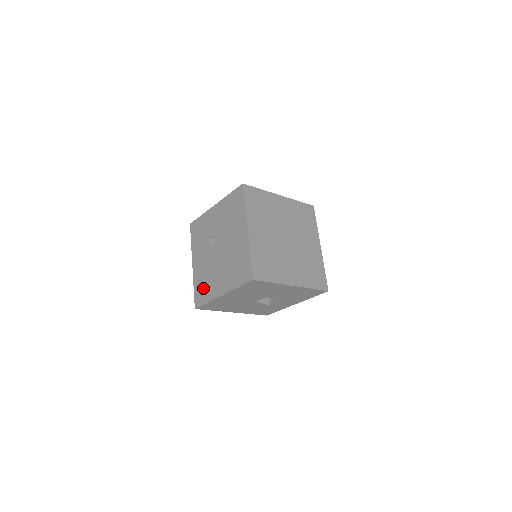
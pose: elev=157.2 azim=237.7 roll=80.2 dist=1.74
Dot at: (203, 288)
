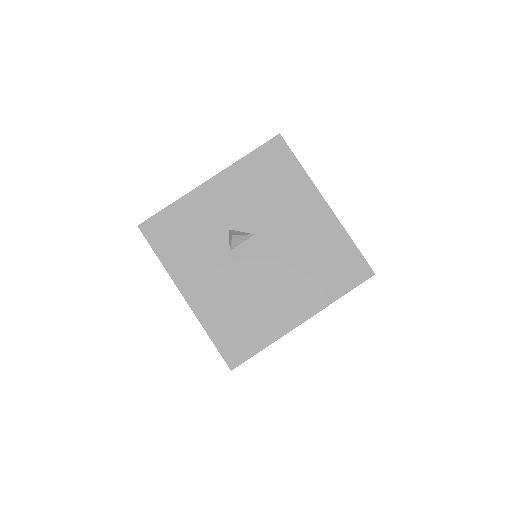
Dot at: (242, 327)
